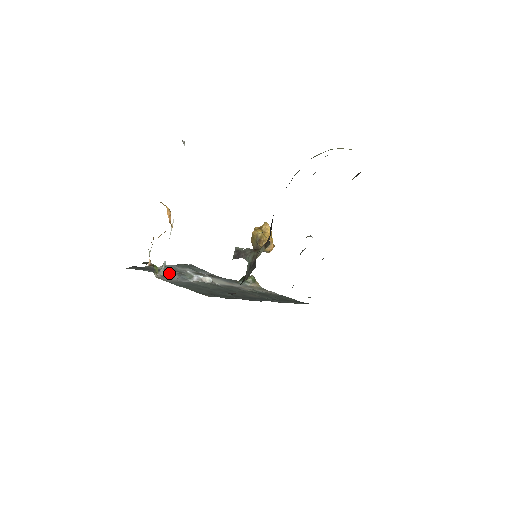
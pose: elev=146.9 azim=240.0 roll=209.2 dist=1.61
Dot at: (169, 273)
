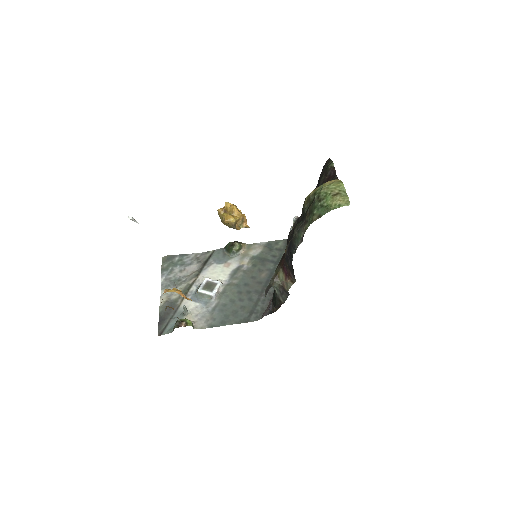
Dot at: (186, 303)
